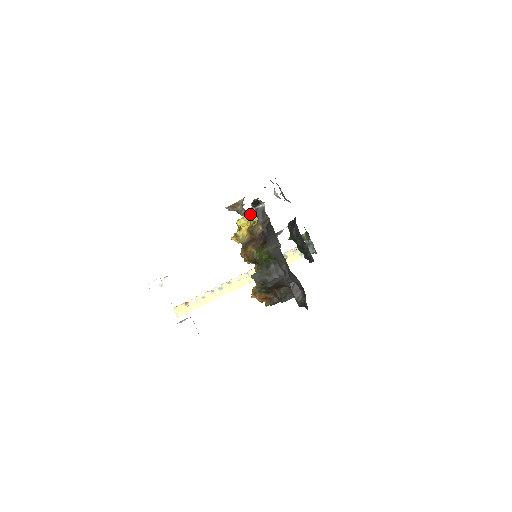
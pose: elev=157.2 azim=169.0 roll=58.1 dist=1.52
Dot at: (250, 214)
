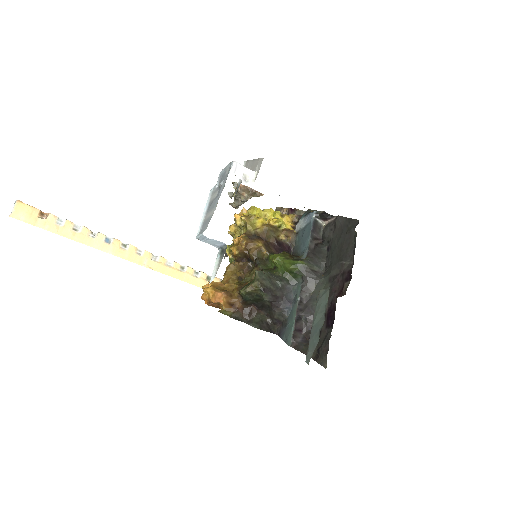
Dot at: (274, 215)
